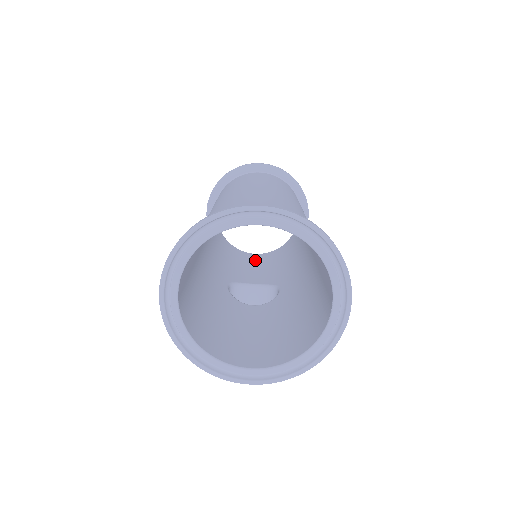
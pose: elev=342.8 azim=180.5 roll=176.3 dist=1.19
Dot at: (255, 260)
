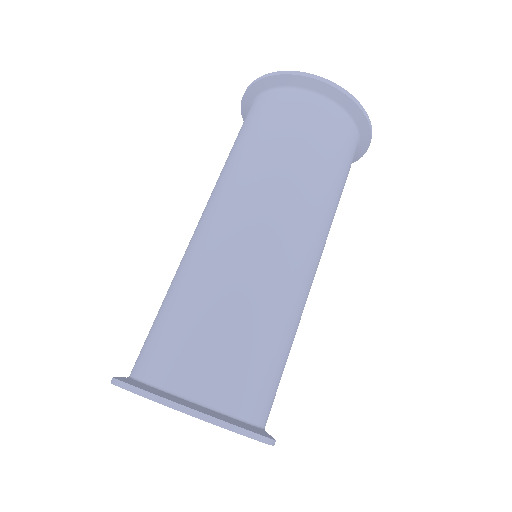
Dot at: occluded
